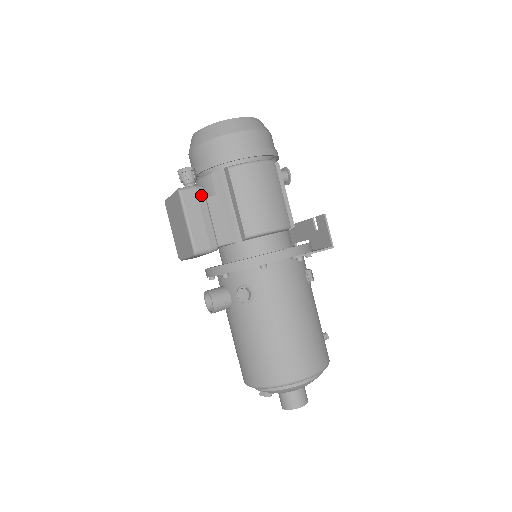
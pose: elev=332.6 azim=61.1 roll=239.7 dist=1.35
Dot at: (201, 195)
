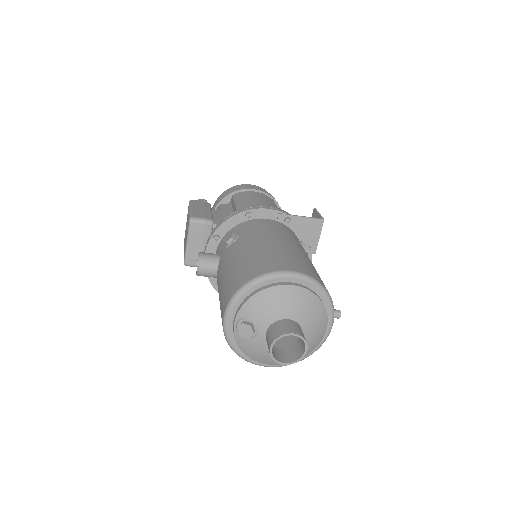
Dot at: (207, 204)
